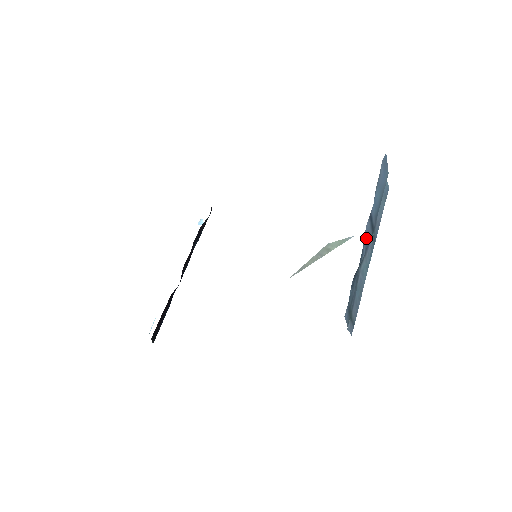
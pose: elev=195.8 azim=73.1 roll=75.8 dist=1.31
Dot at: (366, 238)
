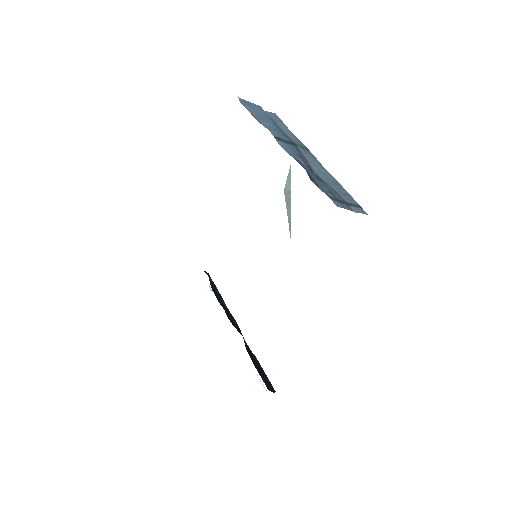
Dot at: (291, 152)
